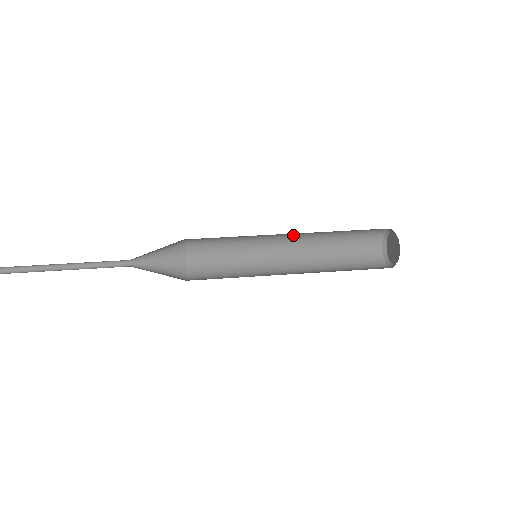
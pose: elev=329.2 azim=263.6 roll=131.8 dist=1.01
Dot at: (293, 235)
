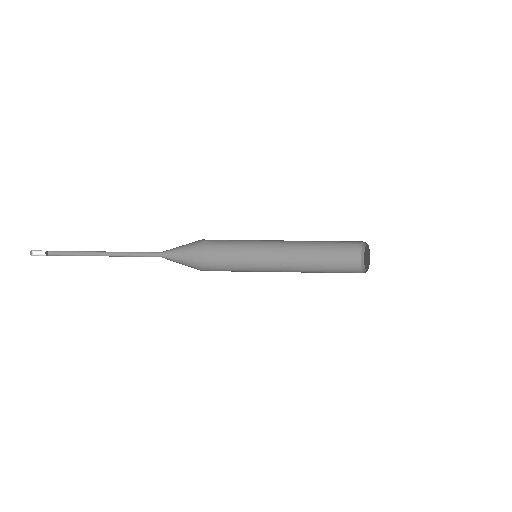
Dot at: occluded
